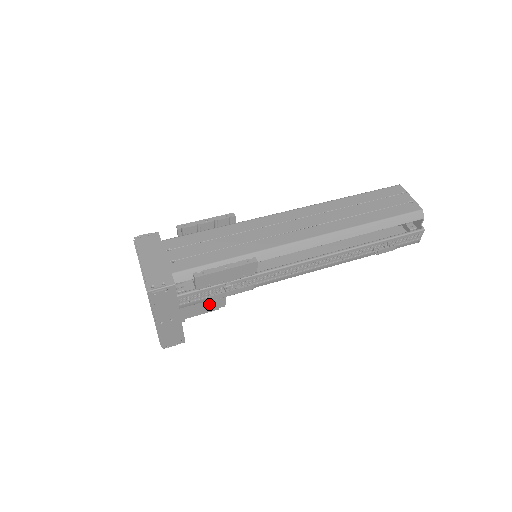
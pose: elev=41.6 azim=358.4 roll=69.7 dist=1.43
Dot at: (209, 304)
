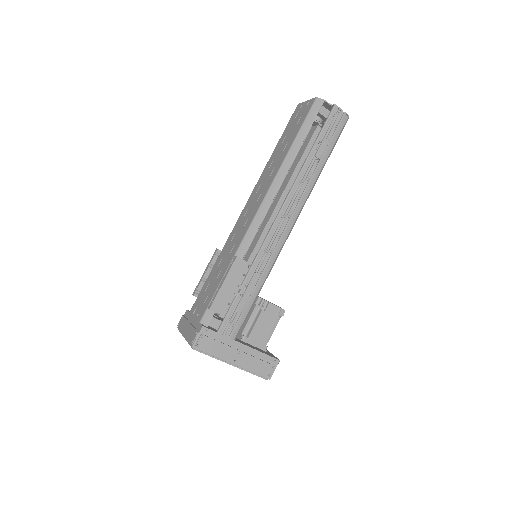
Dot at: (265, 319)
